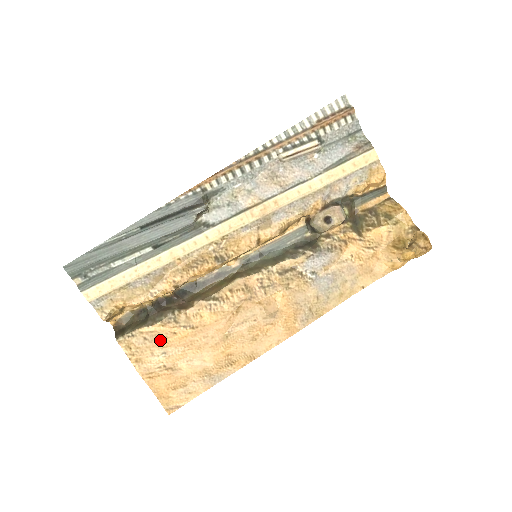
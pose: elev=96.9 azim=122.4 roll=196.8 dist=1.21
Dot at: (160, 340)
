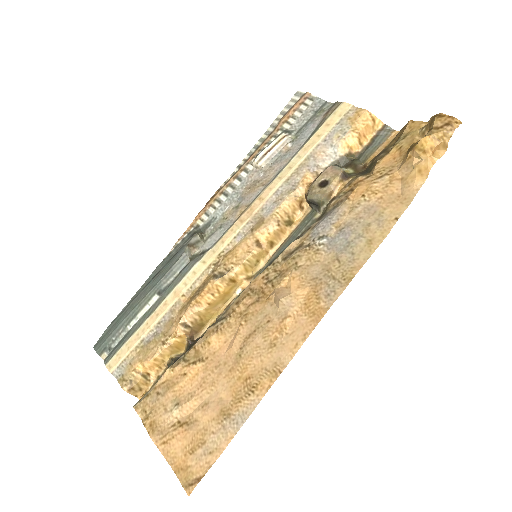
Dot at: (172, 389)
